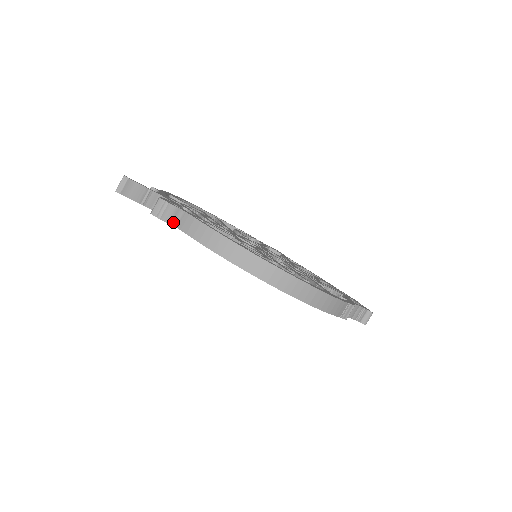
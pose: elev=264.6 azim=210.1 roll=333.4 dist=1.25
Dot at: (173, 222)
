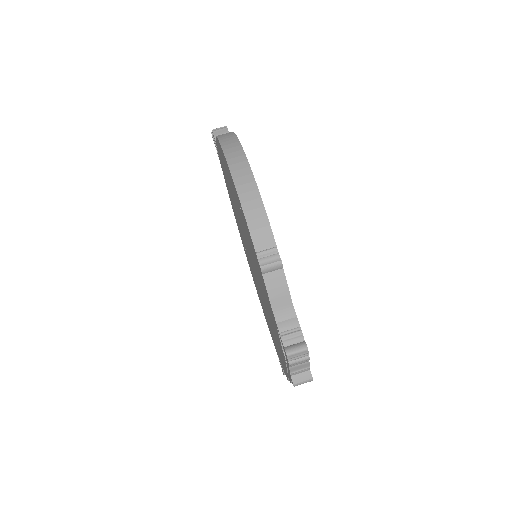
Dot at: occluded
